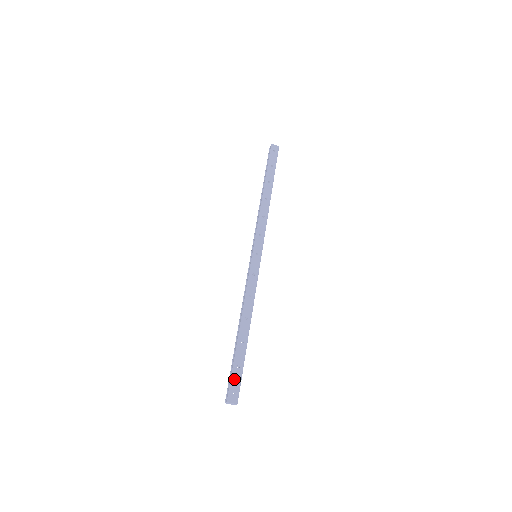
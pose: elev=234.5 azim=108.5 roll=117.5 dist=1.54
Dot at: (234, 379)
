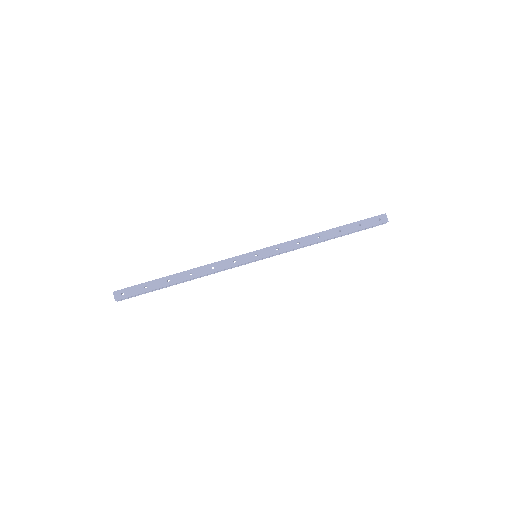
Dot at: (134, 288)
